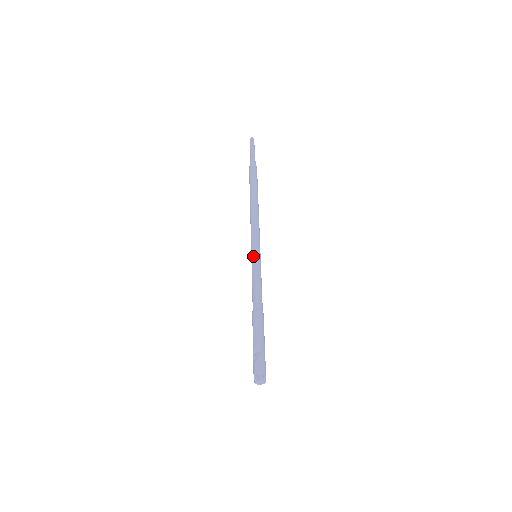
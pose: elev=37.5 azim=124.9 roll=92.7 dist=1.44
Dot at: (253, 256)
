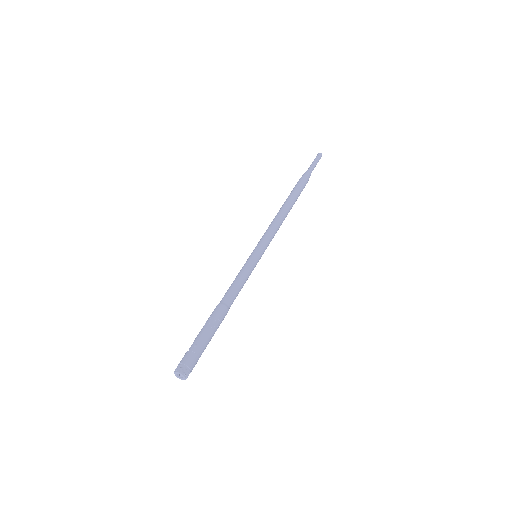
Dot at: occluded
